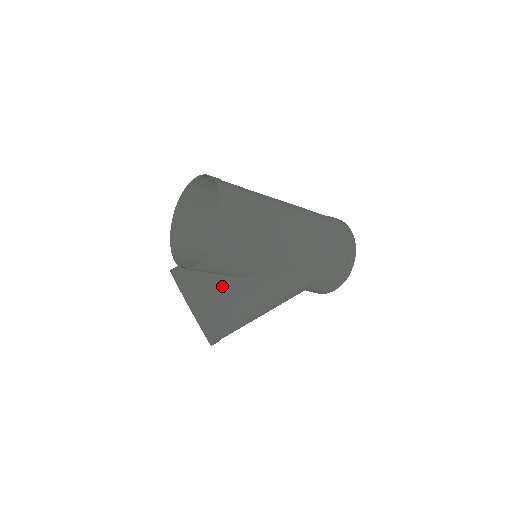
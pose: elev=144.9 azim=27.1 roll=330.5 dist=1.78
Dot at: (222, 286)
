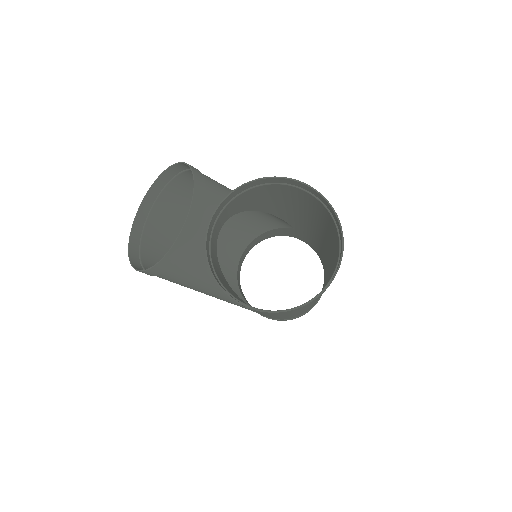
Dot at: (205, 272)
